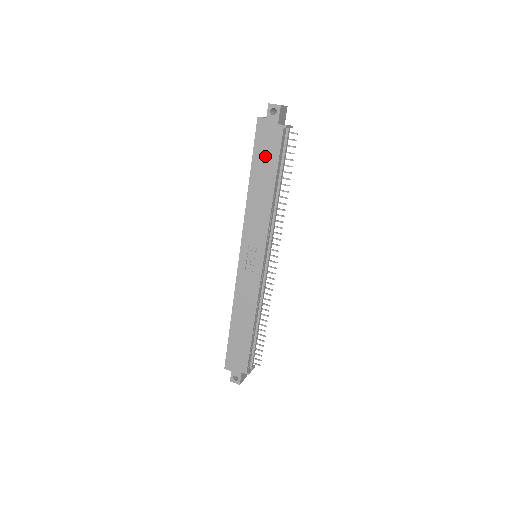
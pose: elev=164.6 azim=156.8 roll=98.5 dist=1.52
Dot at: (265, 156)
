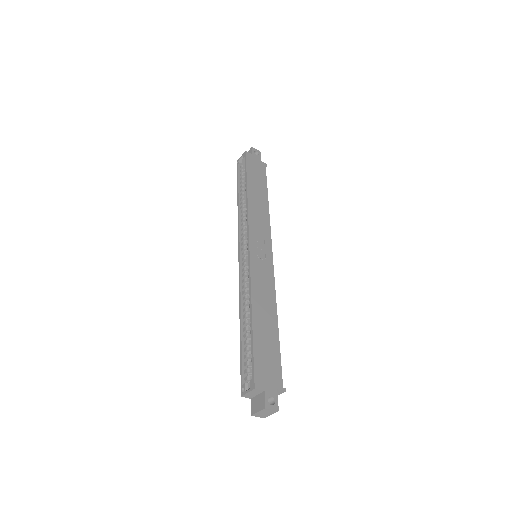
Dot at: (256, 176)
